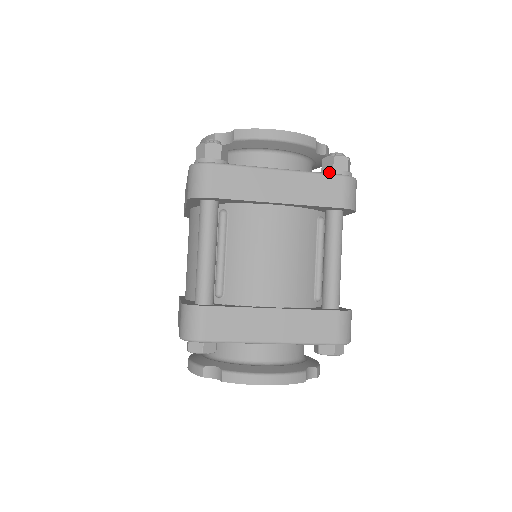
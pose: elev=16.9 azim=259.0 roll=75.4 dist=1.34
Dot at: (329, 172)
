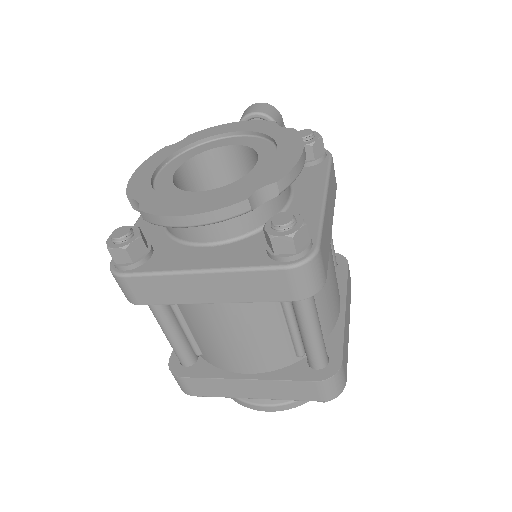
Dot at: (270, 255)
